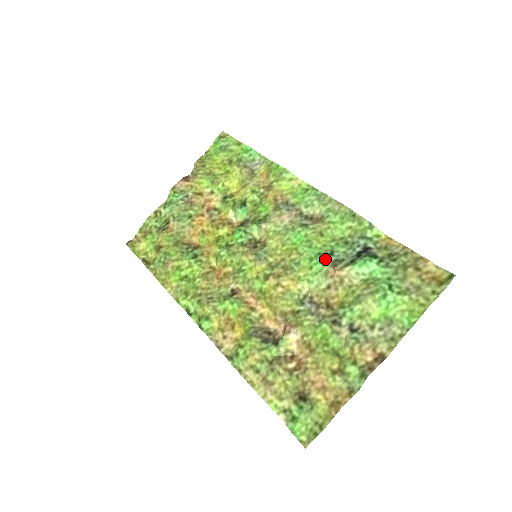
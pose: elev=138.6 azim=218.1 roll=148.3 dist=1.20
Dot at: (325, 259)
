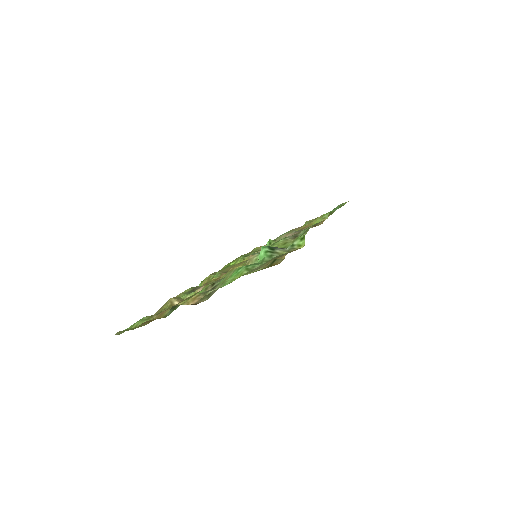
Dot at: occluded
